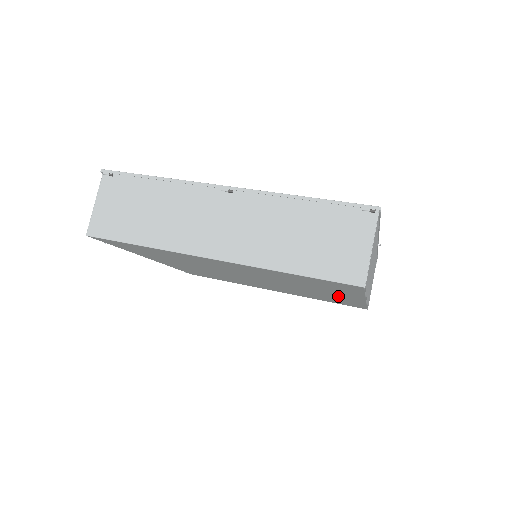
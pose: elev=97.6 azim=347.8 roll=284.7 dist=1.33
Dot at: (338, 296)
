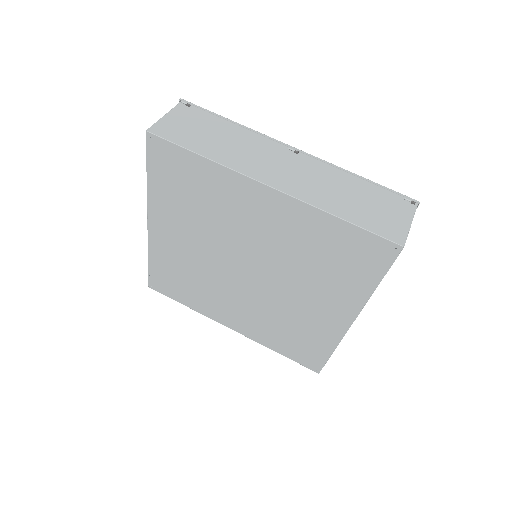
Dot at: (325, 313)
